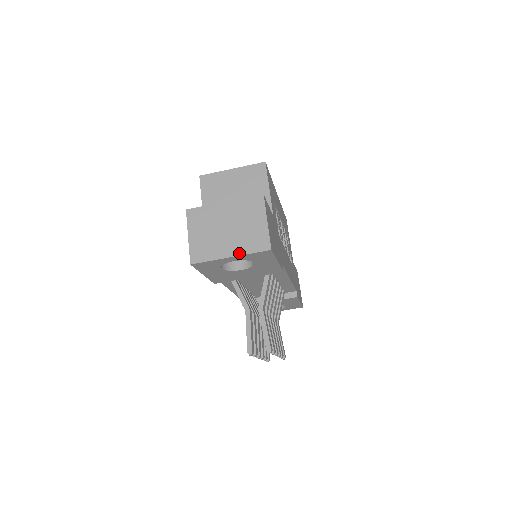
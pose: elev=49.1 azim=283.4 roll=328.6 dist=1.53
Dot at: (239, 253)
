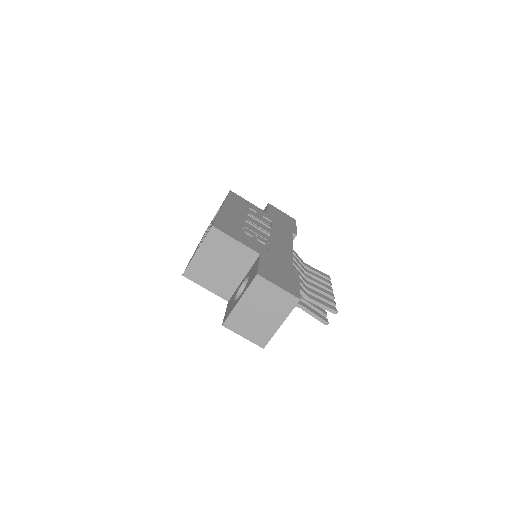
Dot at: (284, 318)
